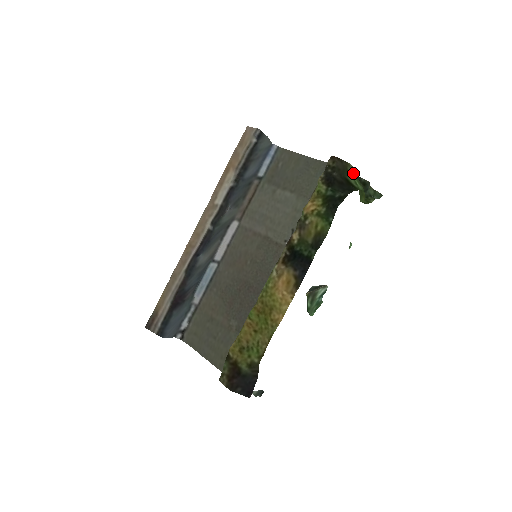
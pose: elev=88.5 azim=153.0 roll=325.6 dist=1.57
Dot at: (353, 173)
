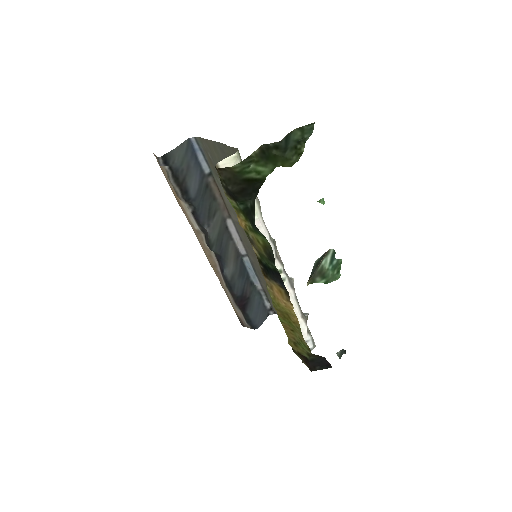
Dot at: (247, 165)
